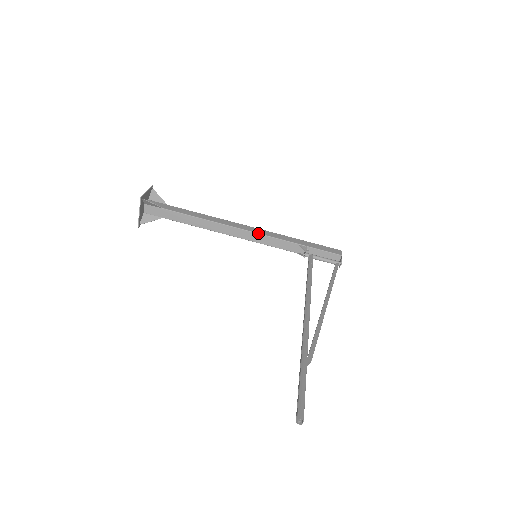
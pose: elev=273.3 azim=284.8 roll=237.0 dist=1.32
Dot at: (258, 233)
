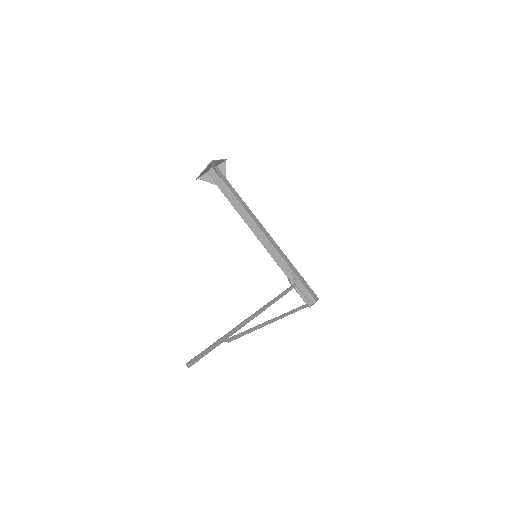
Dot at: (271, 243)
